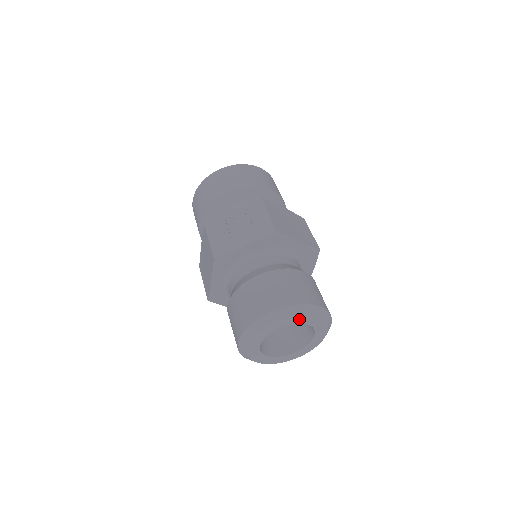
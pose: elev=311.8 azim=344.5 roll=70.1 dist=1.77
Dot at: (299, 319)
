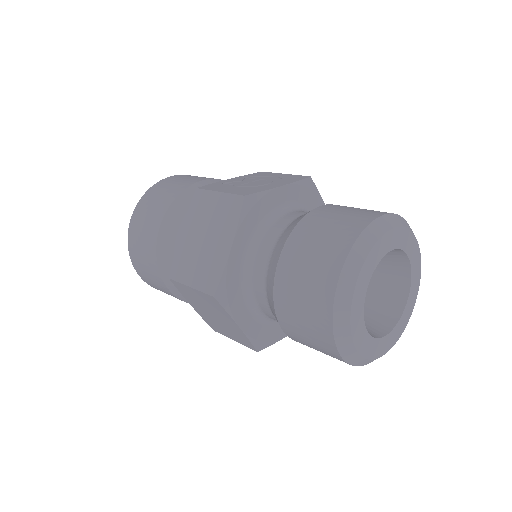
Dot at: (407, 240)
